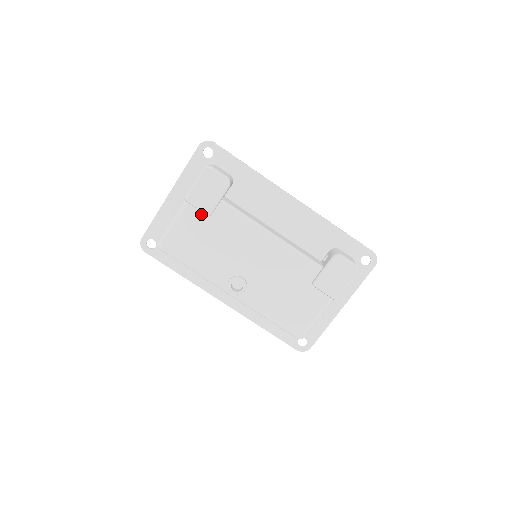
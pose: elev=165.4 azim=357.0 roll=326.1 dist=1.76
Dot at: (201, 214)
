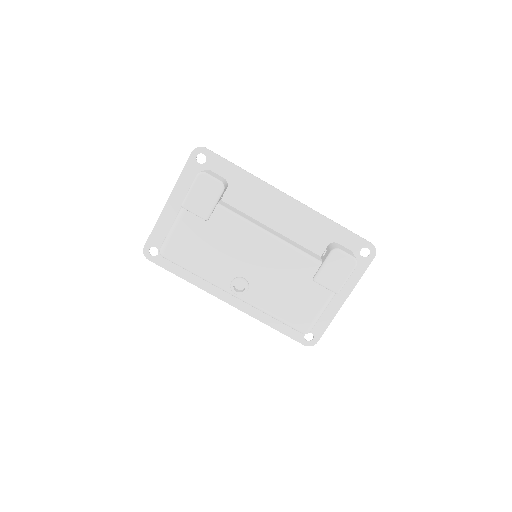
Dot at: (199, 219)
